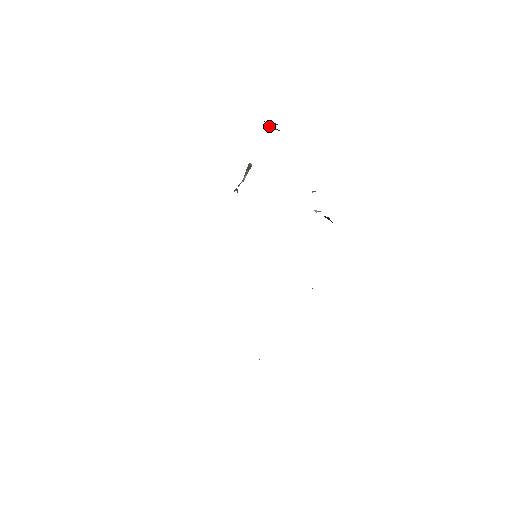
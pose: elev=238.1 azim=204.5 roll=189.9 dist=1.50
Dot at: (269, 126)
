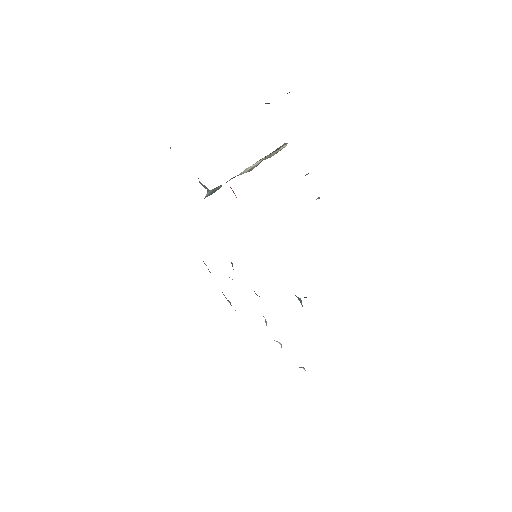
Dot at: occluded
